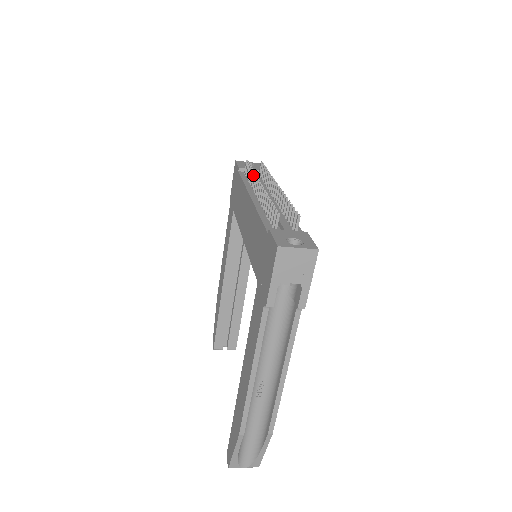
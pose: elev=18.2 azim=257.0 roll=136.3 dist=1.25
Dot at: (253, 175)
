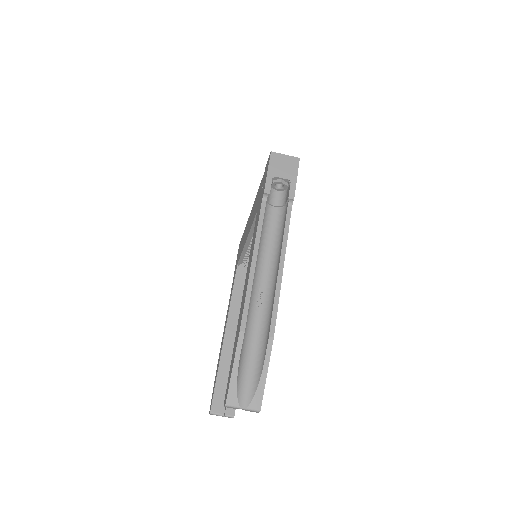
Dot at: occluded
